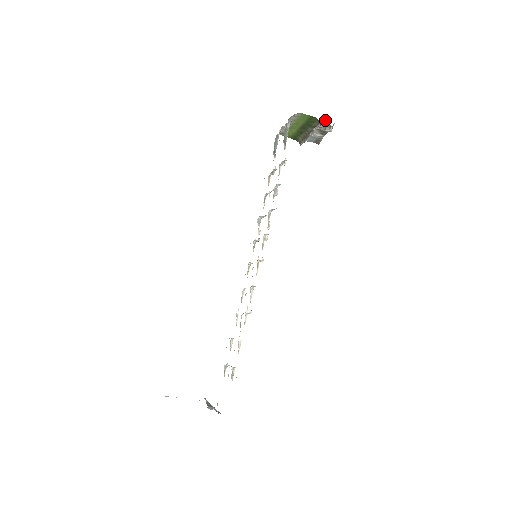
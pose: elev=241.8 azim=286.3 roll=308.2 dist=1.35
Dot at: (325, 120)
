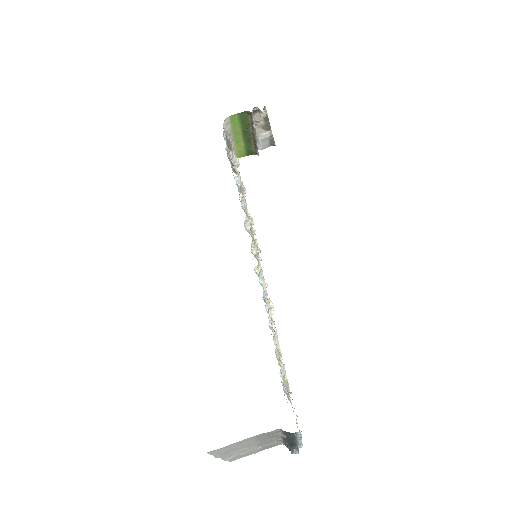
Dot at: (255, 109)
